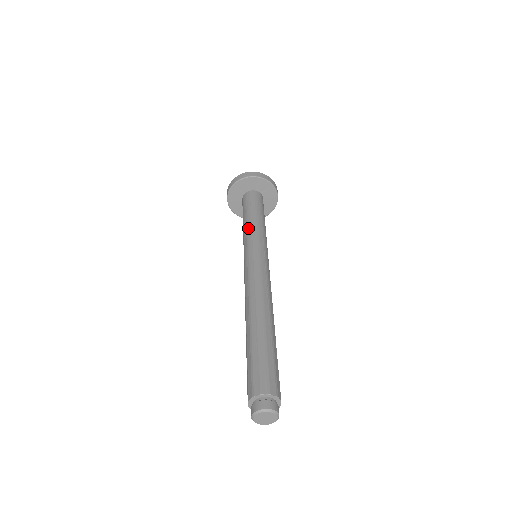
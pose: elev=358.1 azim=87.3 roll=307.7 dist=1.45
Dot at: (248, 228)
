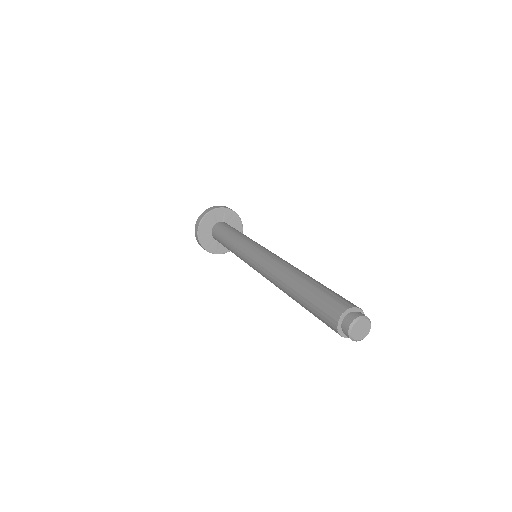
Dot at: (237, 239)
